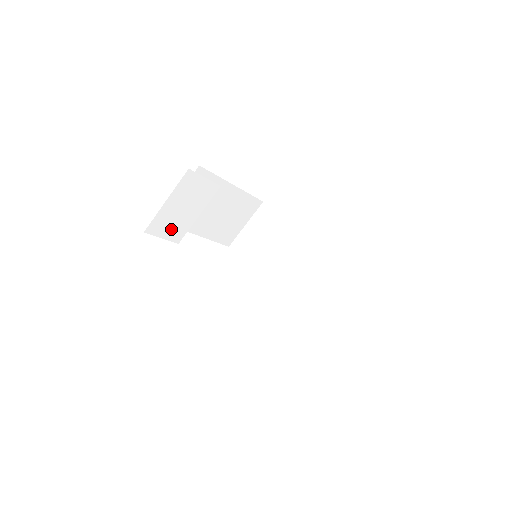
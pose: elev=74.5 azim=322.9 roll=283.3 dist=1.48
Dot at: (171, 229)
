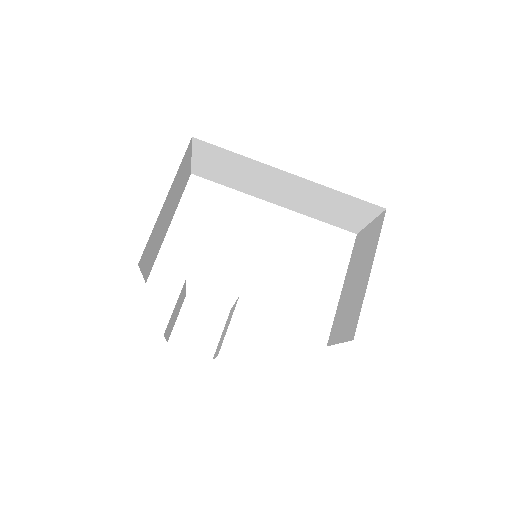
Dot at: (177, 314)
